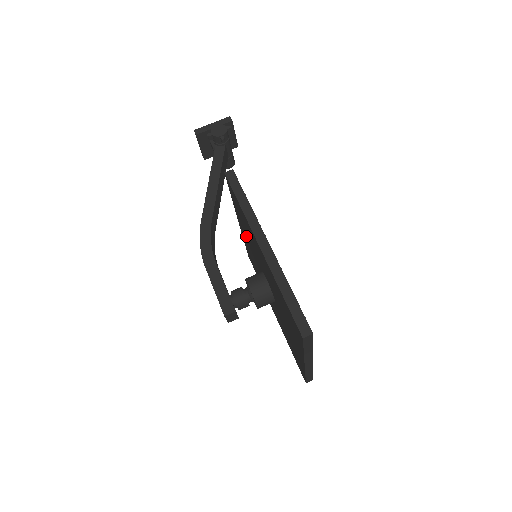
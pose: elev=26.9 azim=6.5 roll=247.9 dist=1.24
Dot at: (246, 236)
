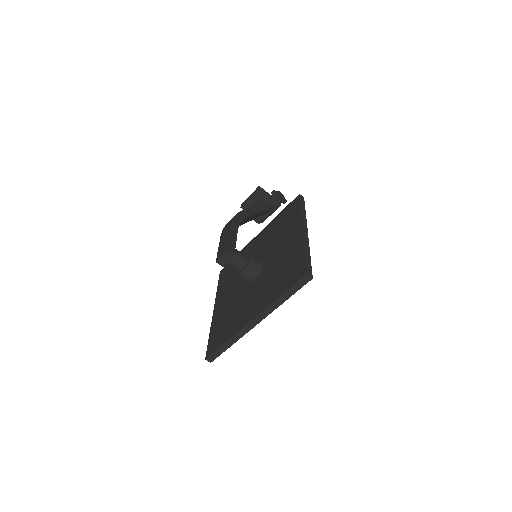
Dot at: (263, 240)
